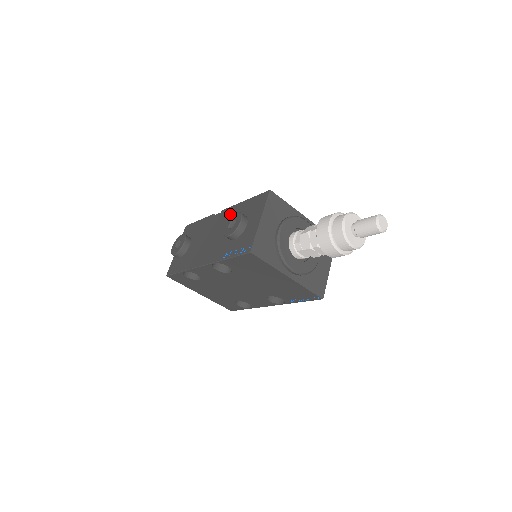
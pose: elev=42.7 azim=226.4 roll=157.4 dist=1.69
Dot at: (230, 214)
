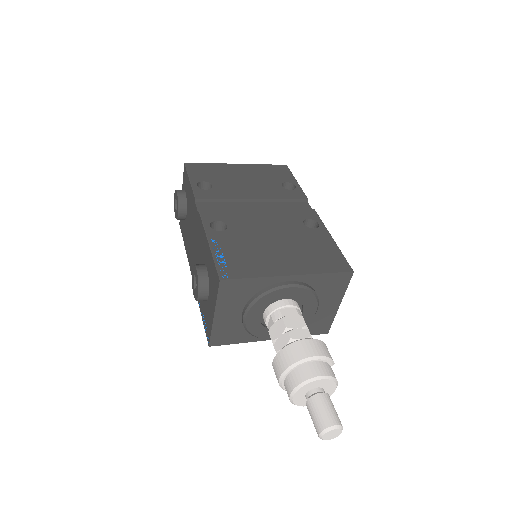
Dot at: (201, 239)
